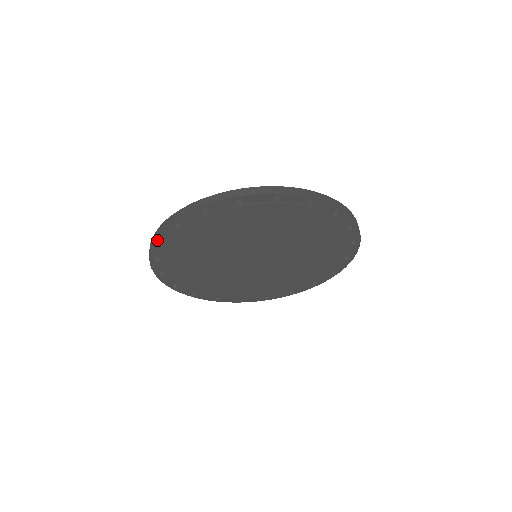
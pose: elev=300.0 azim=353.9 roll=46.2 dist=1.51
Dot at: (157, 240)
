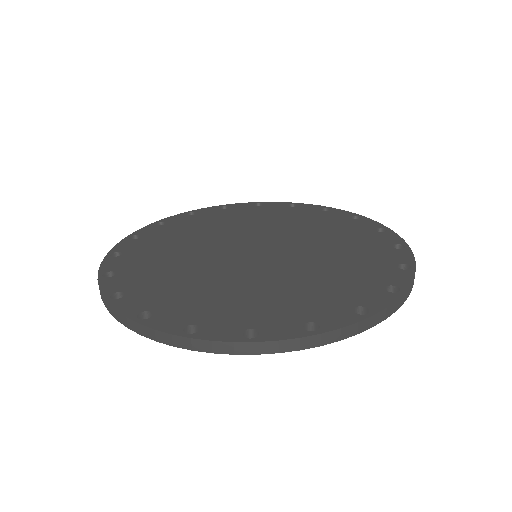
Dot at: (192, 347)
